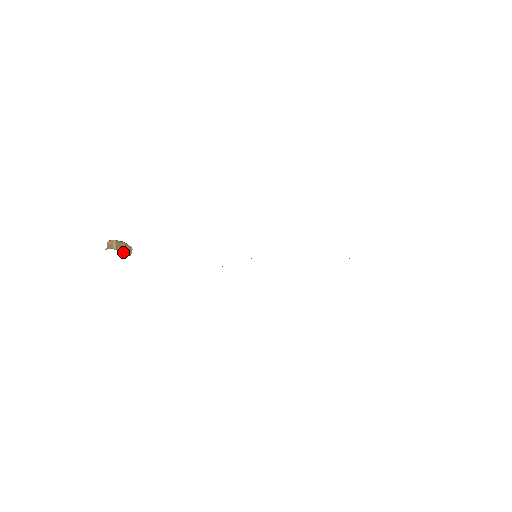
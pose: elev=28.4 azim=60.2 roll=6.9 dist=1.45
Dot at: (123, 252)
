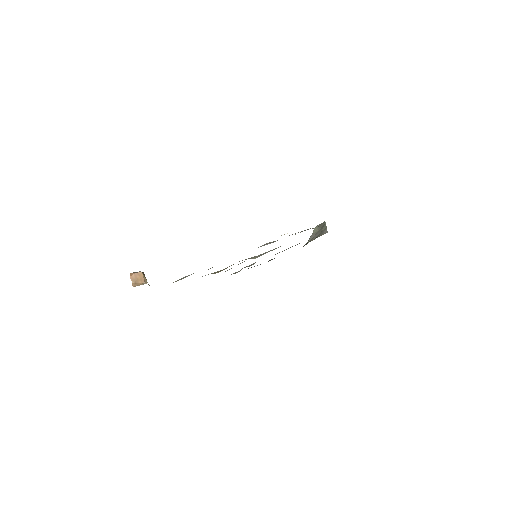
Dot at: occluded
